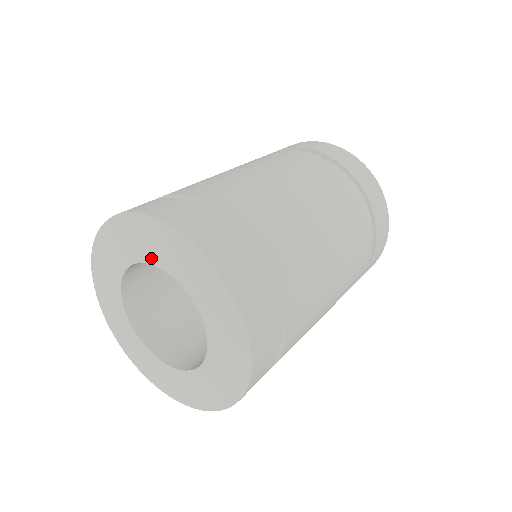
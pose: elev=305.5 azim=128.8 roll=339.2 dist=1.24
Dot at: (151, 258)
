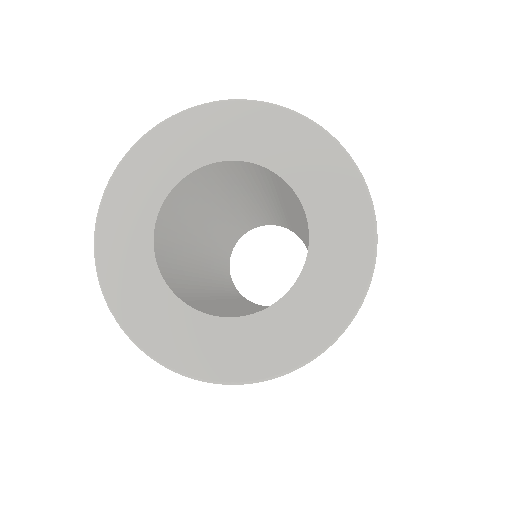
Dot at: (256, 154)
